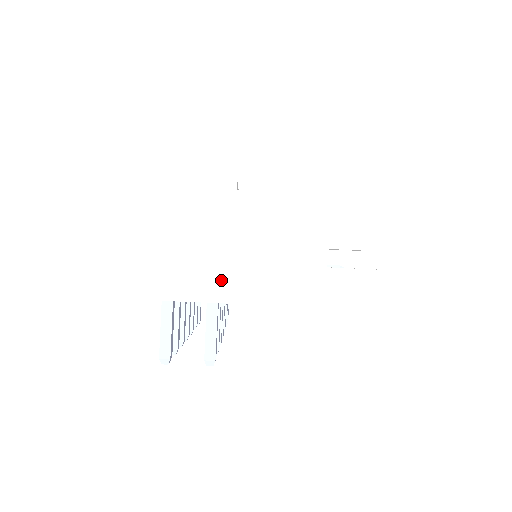
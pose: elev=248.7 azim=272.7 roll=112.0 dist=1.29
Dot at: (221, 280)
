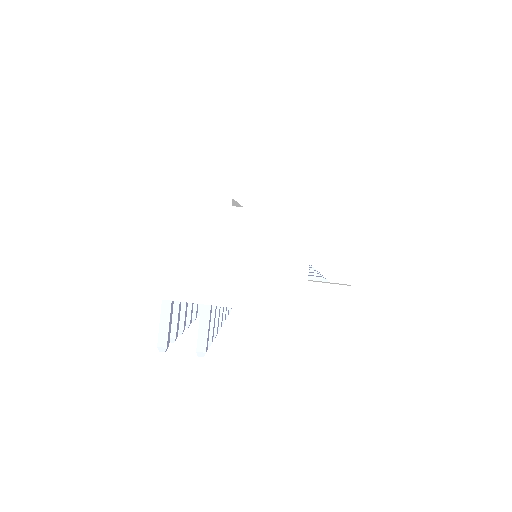
Dot at: (212, 285)
